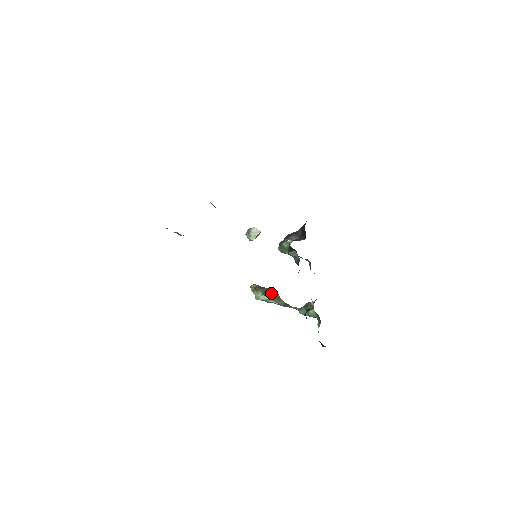
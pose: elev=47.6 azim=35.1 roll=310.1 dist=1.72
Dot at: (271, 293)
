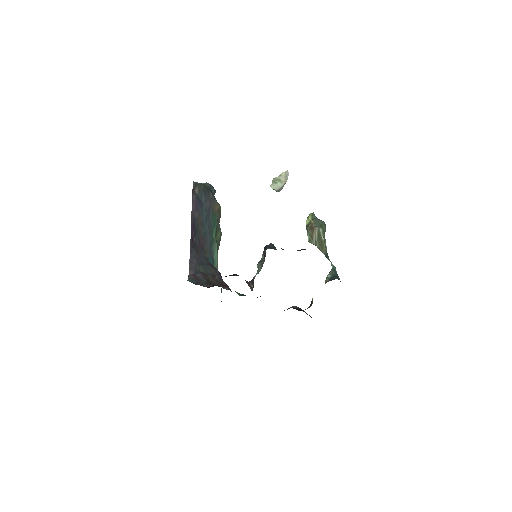
Dot at: (317, 237)
